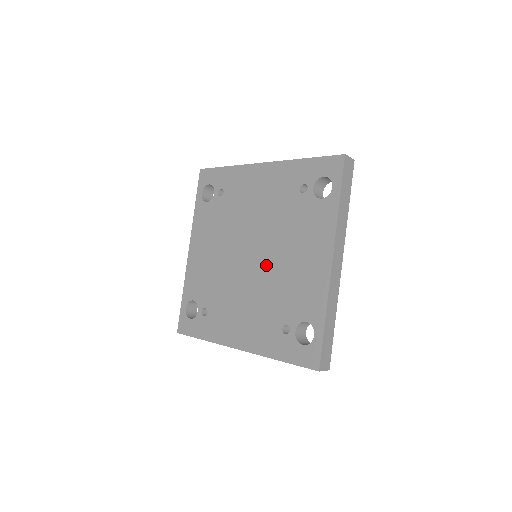
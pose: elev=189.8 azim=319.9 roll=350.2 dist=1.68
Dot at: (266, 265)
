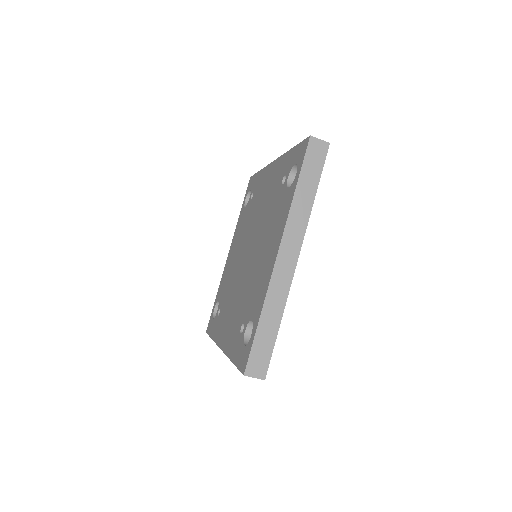
Dot at: (251, 262)
